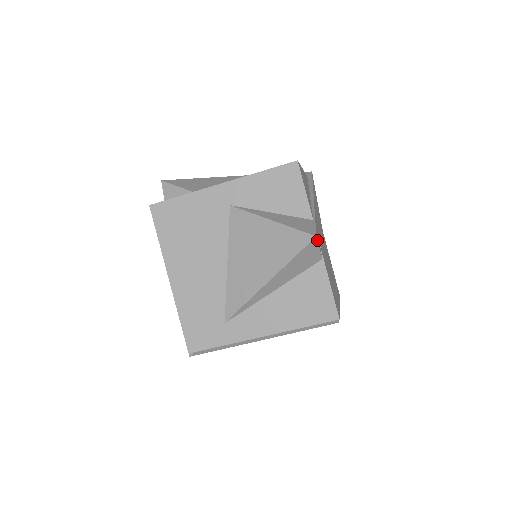
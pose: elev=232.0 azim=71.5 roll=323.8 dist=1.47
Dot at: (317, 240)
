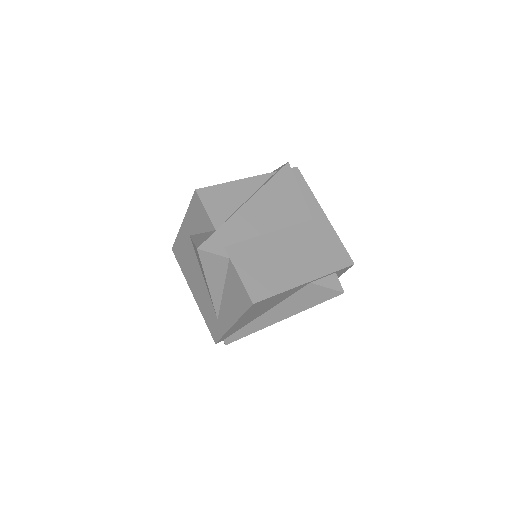
Dot at: (202, 250)
